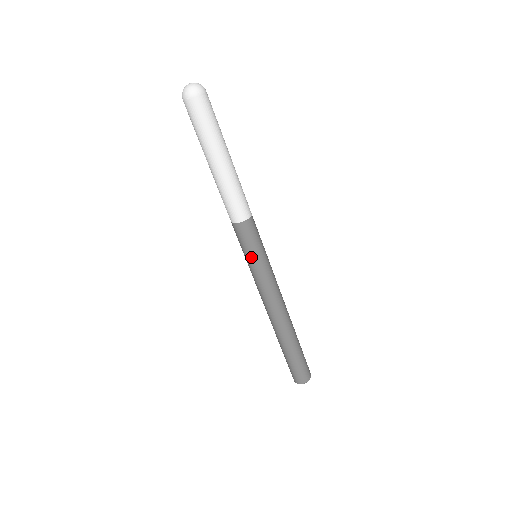
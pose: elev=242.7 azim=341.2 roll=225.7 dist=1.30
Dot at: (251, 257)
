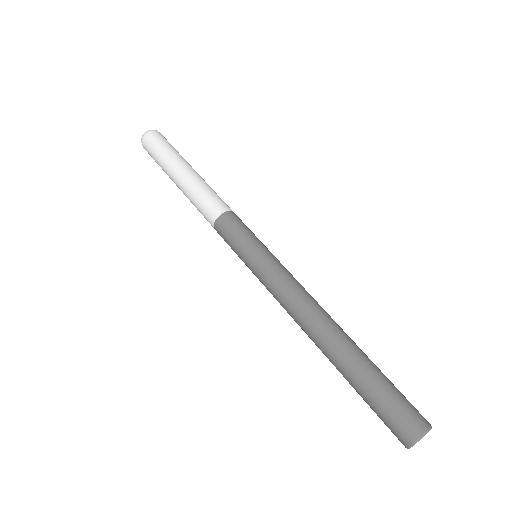
Dot at: (252, 244)
